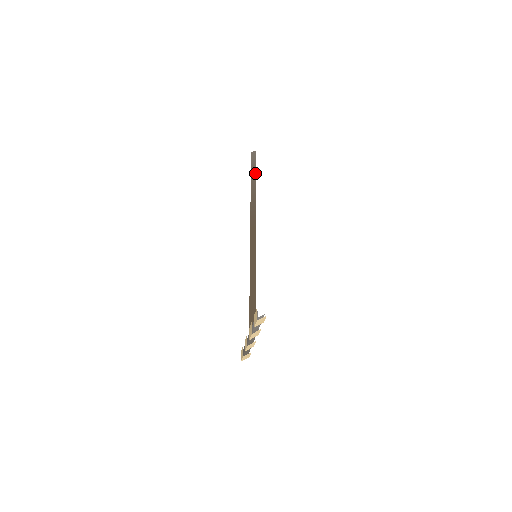
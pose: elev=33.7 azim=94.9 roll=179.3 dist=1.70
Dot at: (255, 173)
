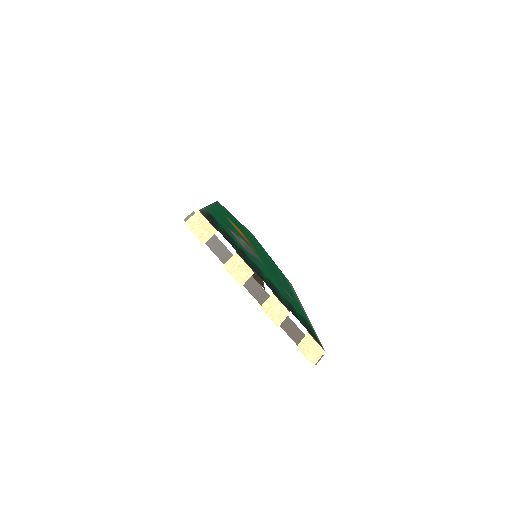
Dot at: occluded
